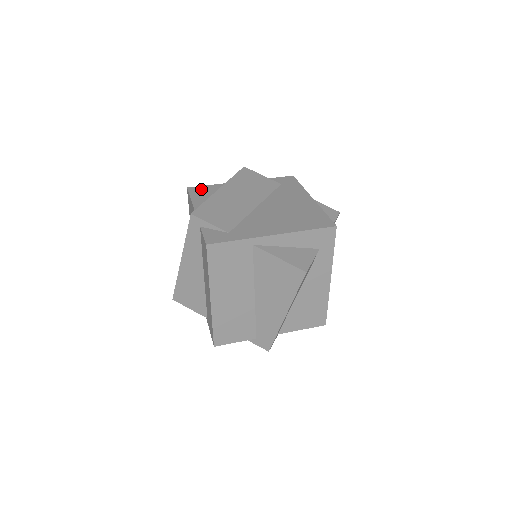
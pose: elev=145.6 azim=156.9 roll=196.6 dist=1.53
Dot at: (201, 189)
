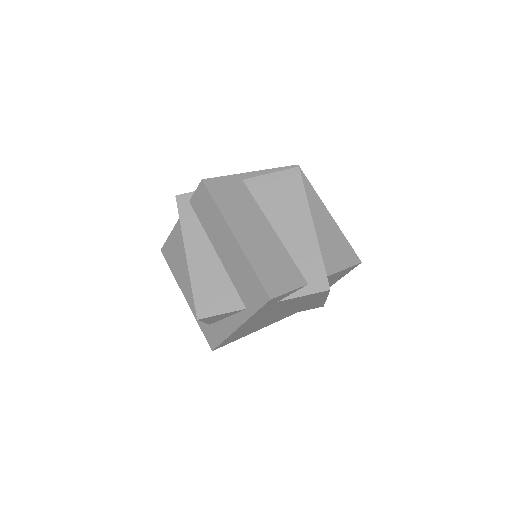
Dot at: occluded
